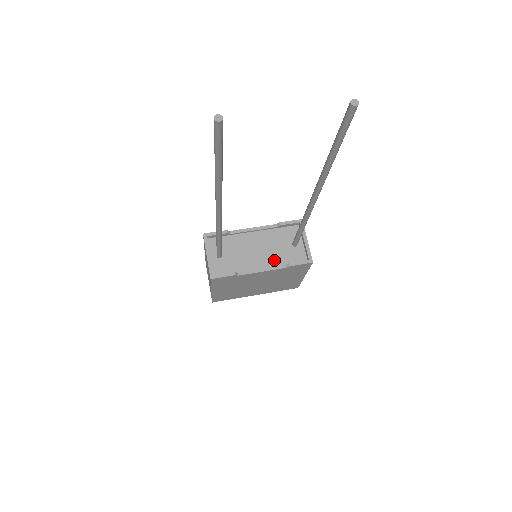
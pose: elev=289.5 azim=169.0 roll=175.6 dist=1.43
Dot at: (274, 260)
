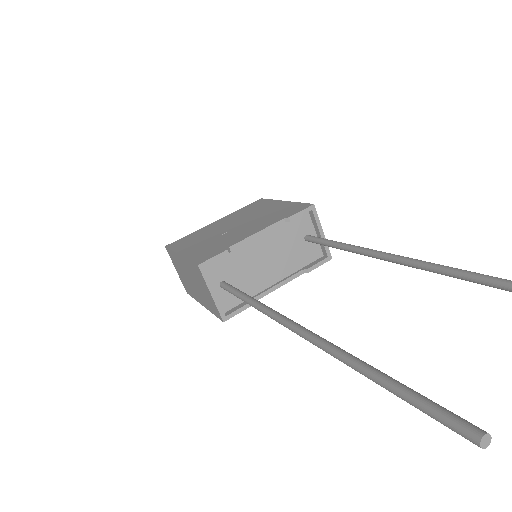
Dot at: (287, 267)
